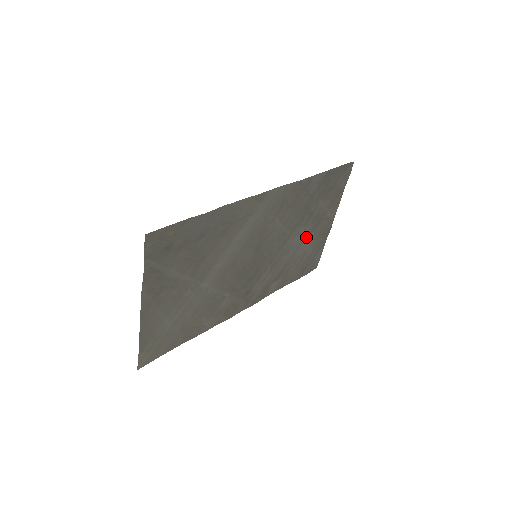
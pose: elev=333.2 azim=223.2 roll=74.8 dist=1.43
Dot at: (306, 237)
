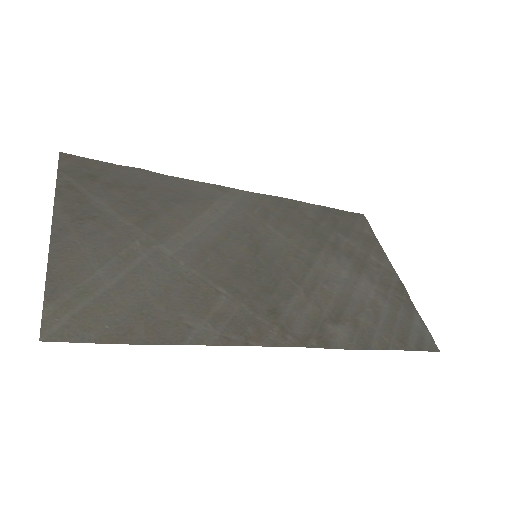
Dot at: (354, 277)
